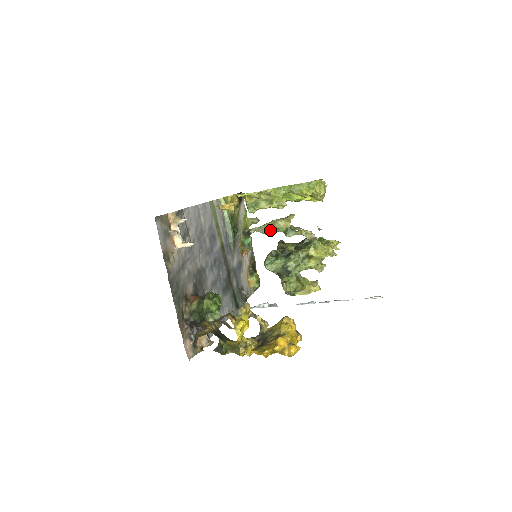
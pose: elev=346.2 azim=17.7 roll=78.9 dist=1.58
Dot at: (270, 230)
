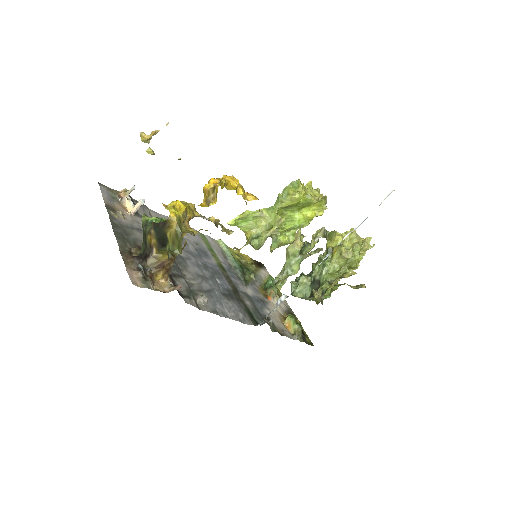
Dot at: (290, 265)
